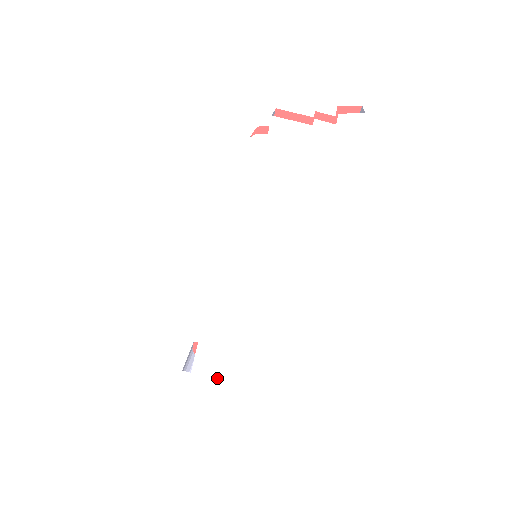
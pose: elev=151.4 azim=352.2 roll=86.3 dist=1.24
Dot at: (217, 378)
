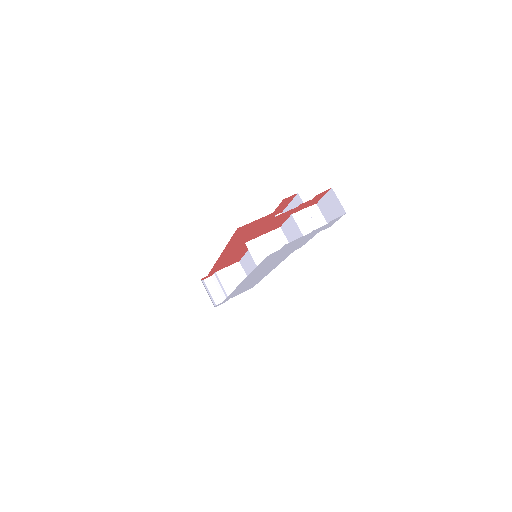
Dot at: occluded
